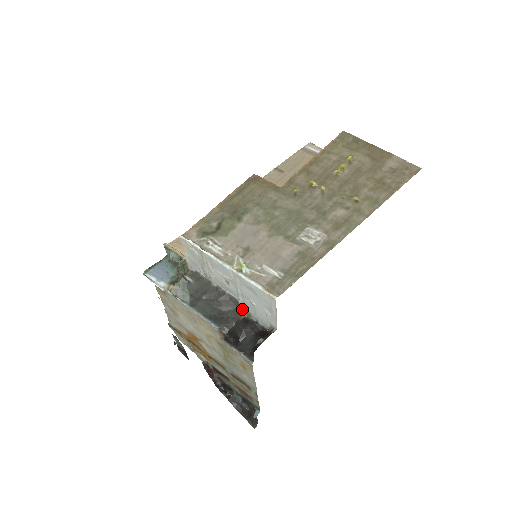
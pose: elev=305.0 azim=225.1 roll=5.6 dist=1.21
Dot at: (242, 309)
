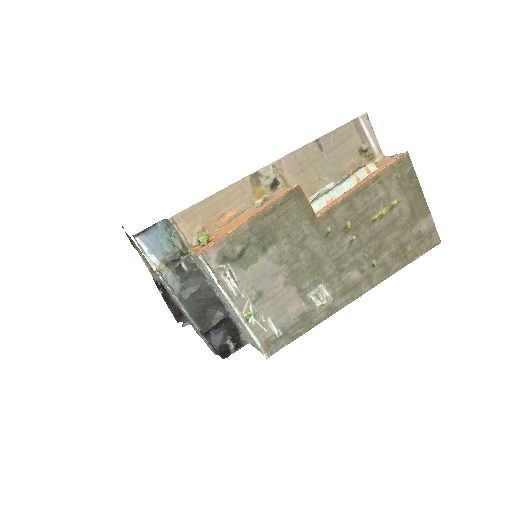
Dot at: (225, 314)
